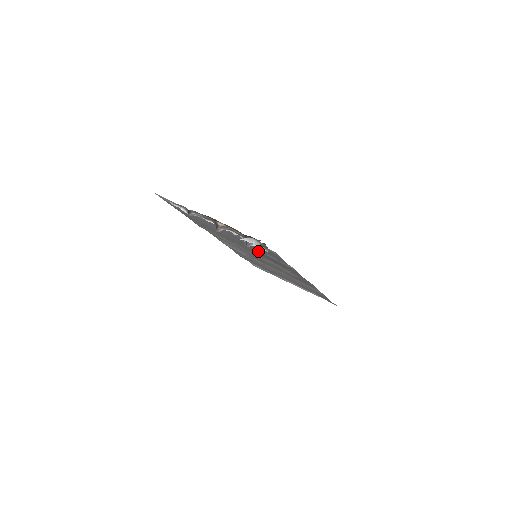
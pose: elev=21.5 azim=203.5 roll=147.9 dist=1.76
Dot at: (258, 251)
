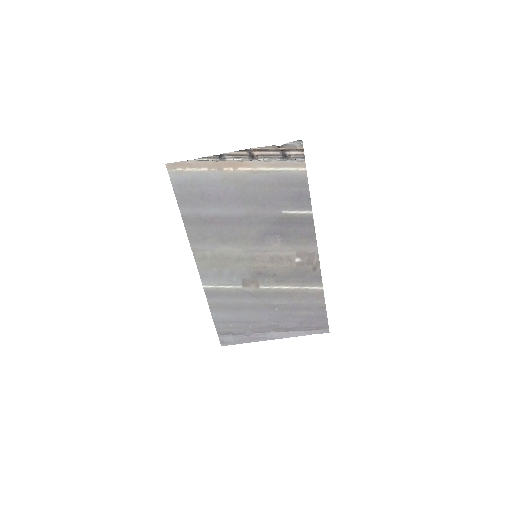
Dot at: (272, 217)
